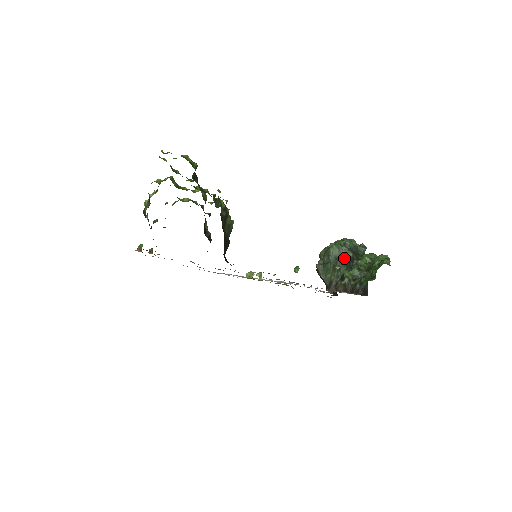
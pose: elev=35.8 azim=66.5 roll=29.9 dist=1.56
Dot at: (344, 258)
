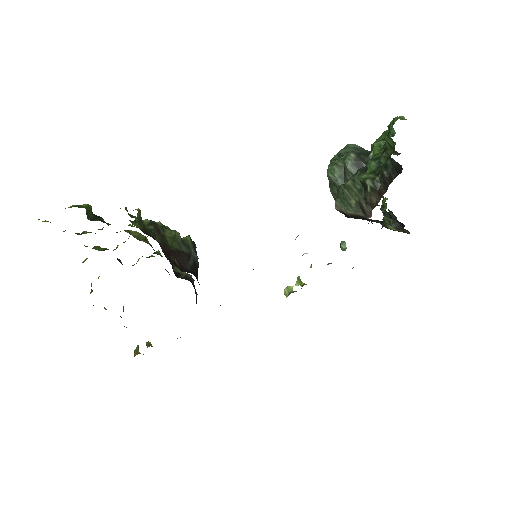
Dot at: (347, 166)
